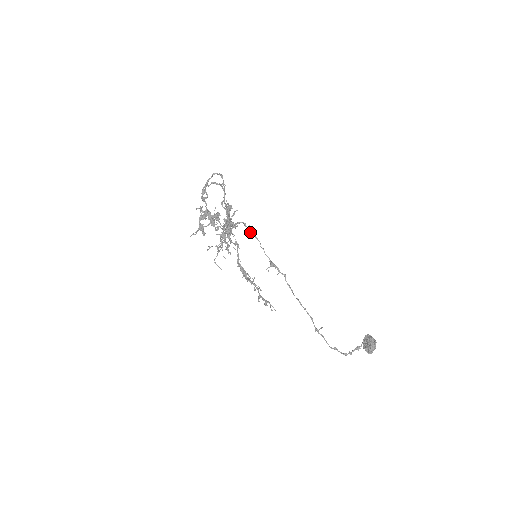
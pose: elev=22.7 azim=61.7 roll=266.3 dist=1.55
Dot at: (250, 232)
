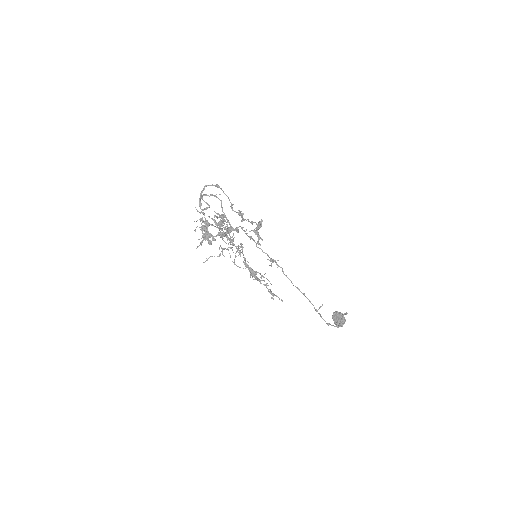
Dot at: (247, 235)
